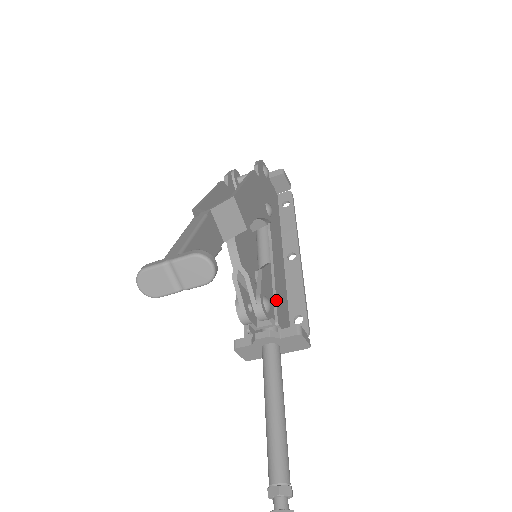
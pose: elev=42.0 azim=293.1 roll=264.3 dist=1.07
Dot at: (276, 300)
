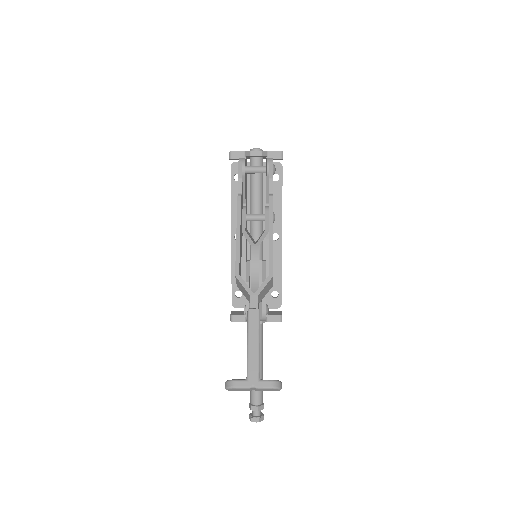
Dot at: occluded
